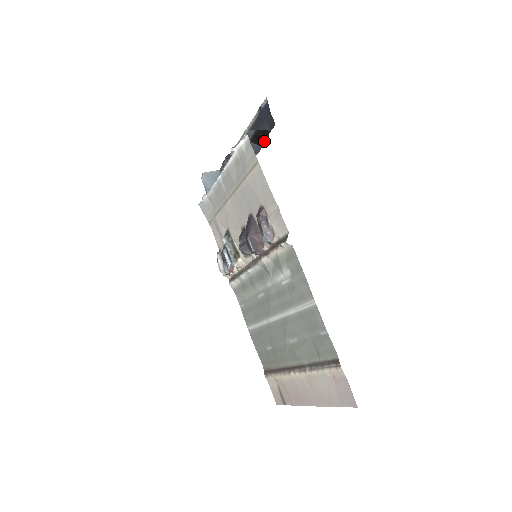
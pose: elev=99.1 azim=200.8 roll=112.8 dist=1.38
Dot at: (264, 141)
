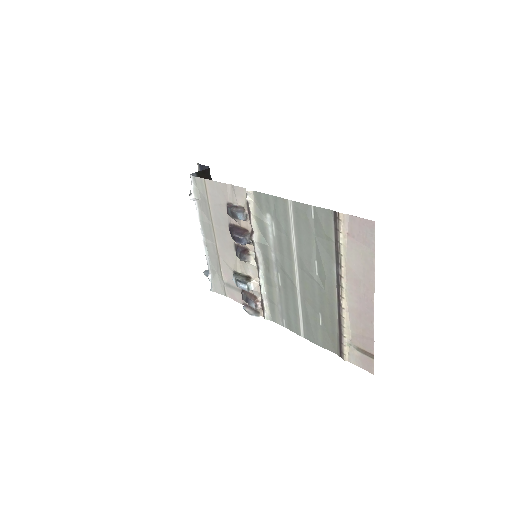
Dot at: occluded
